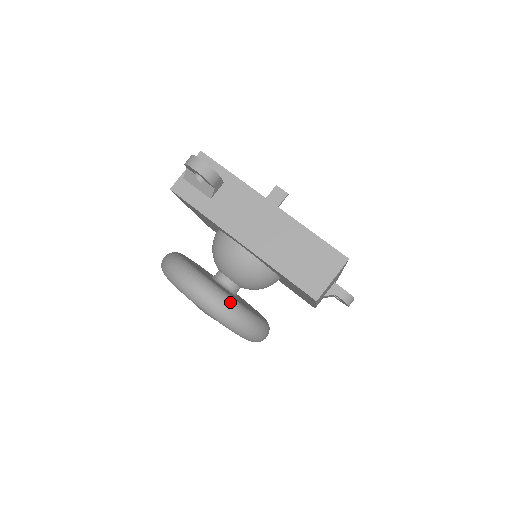
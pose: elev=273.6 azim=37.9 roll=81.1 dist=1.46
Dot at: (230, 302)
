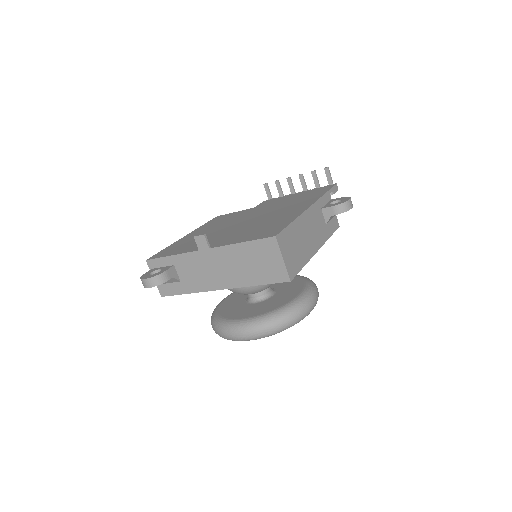
Dot at: (258, 323)
